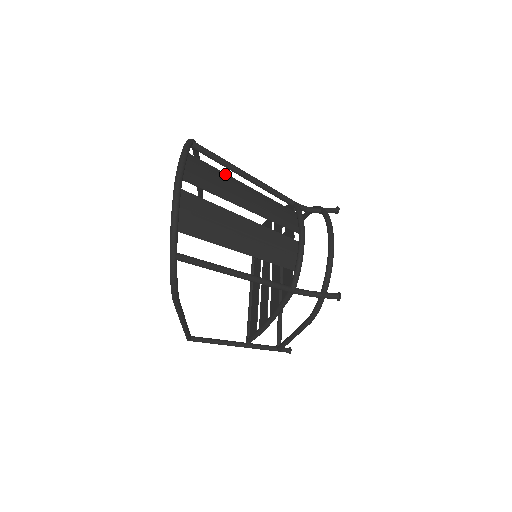
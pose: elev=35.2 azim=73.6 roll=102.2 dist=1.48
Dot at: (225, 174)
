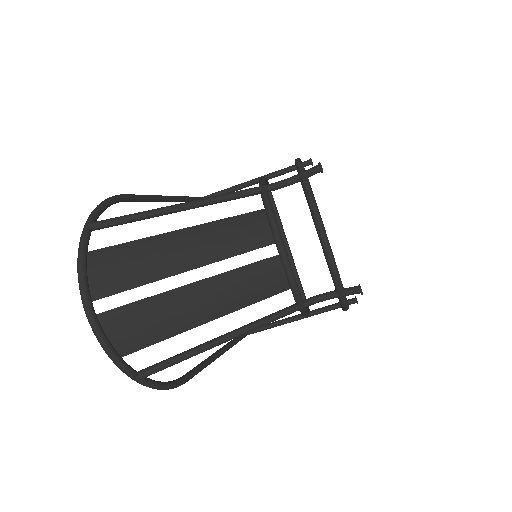
Dot at: (147, 239)
